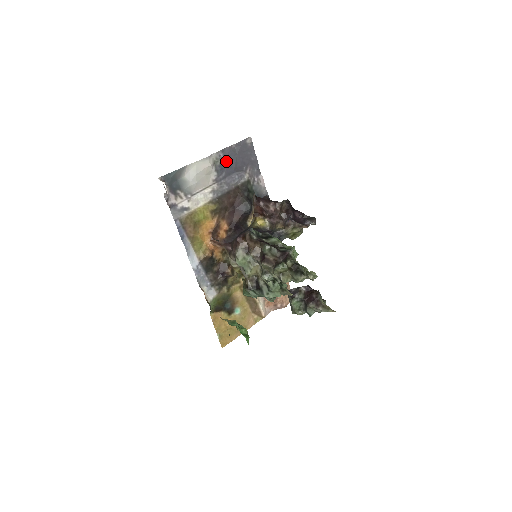
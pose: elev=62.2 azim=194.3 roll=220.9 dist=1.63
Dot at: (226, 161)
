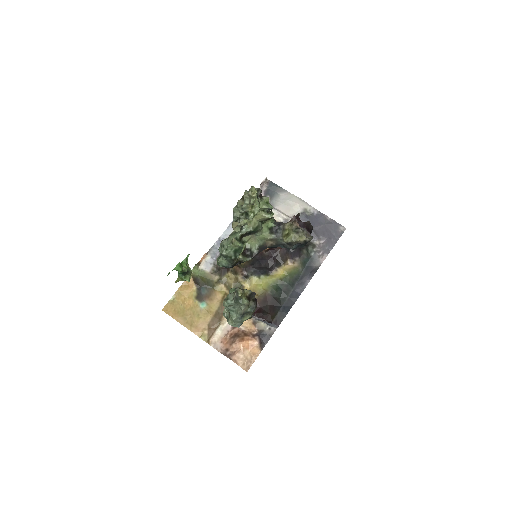
Dot at: (314, 219)
